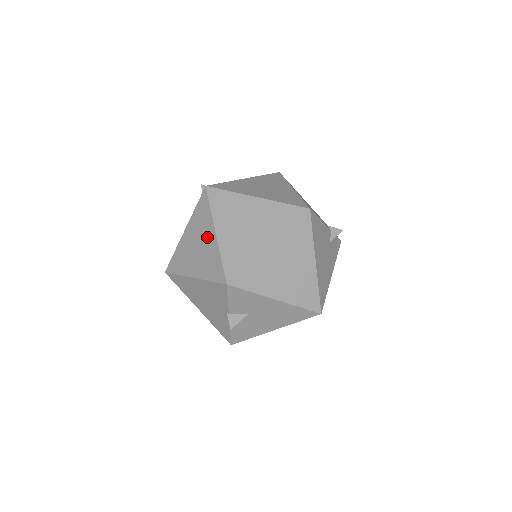
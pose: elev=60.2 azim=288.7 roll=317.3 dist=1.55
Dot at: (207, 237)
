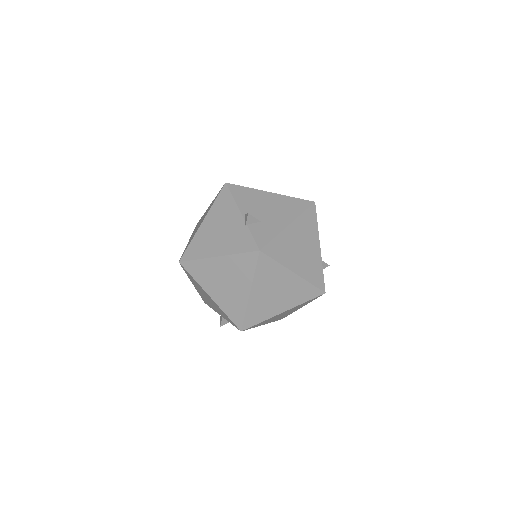
Dot at: (240, 287)
